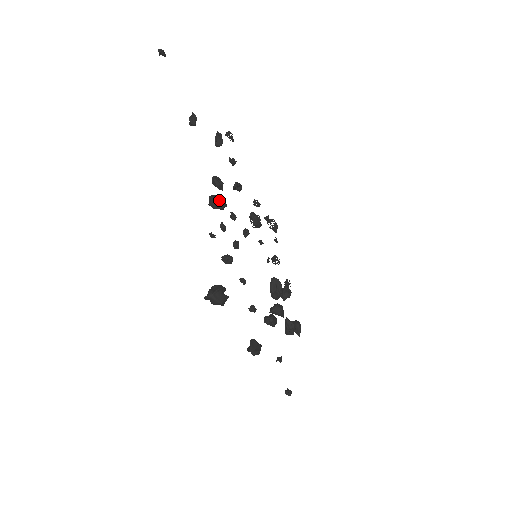
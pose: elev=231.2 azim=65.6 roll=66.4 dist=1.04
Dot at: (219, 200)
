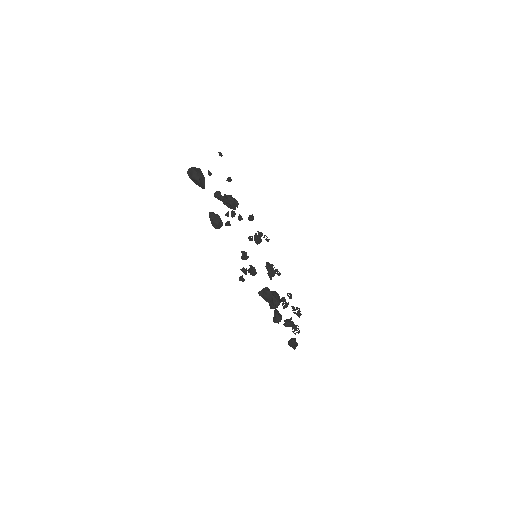
Dot at: (229, 196)
